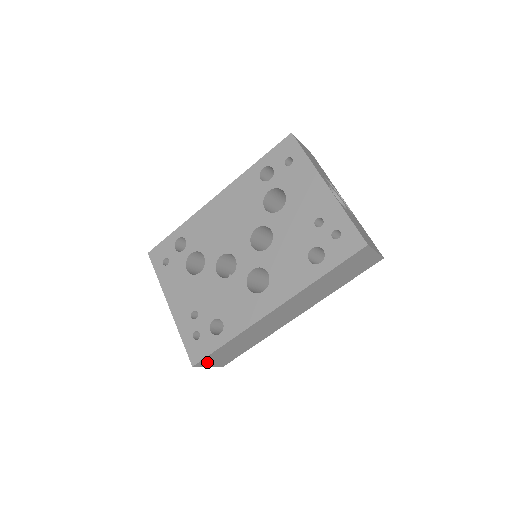
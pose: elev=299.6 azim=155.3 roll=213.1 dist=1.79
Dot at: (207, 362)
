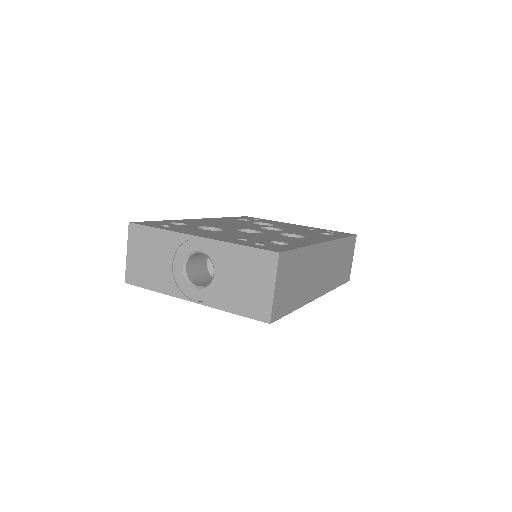
Dot at: (281, 270)
